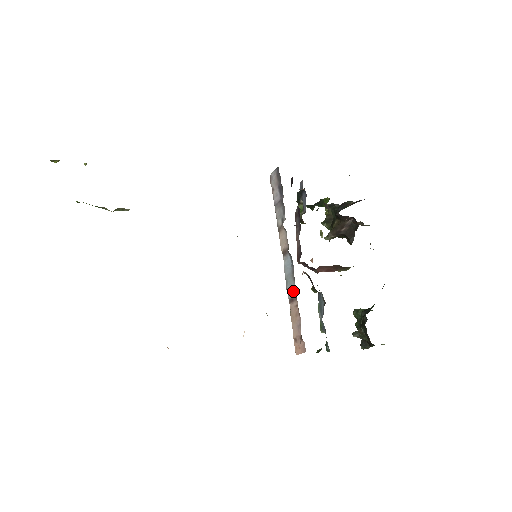
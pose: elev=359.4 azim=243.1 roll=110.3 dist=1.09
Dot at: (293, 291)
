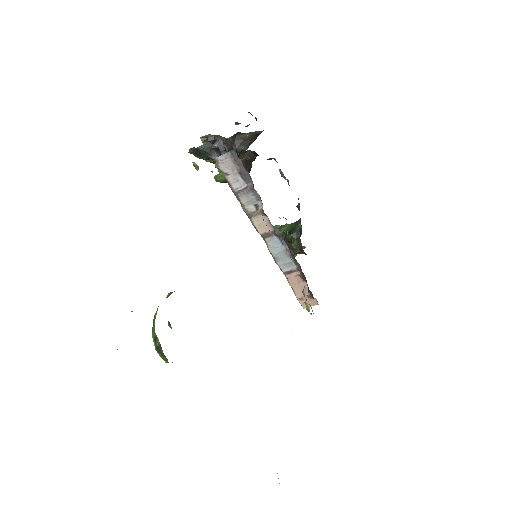
Dot at: (290, 265)
